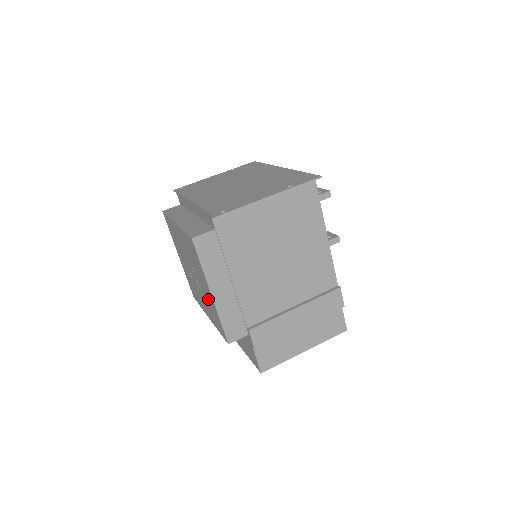
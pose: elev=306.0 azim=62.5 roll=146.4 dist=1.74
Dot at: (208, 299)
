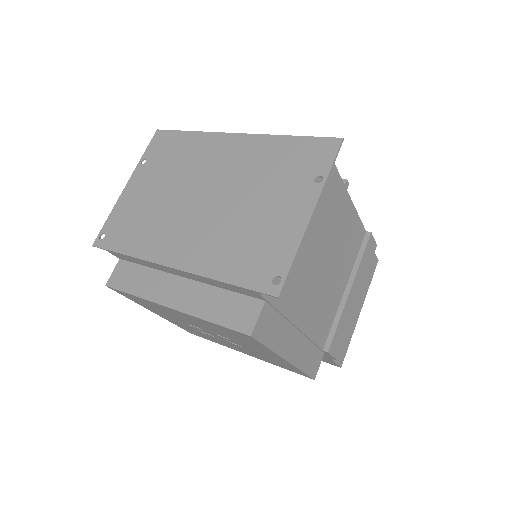
Dot at: occluded
